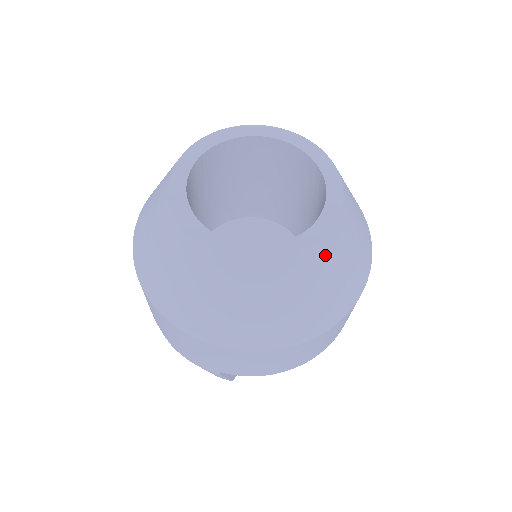
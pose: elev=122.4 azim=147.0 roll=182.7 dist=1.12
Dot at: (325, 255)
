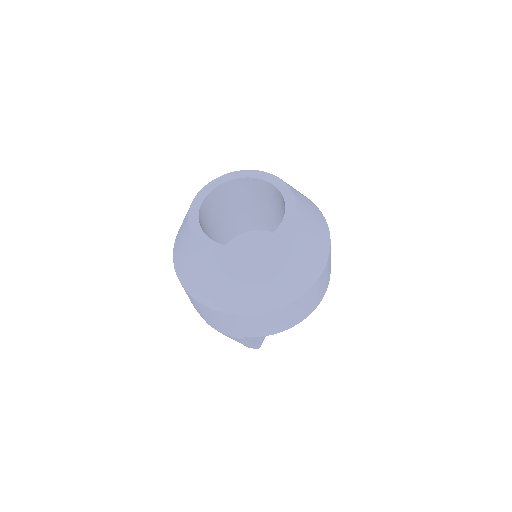
Dot at: (289, 245)
